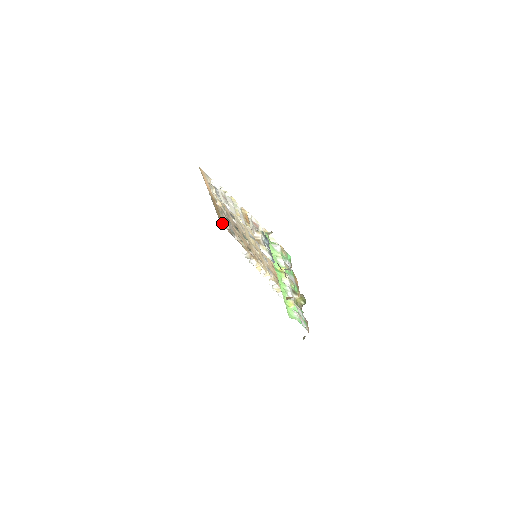
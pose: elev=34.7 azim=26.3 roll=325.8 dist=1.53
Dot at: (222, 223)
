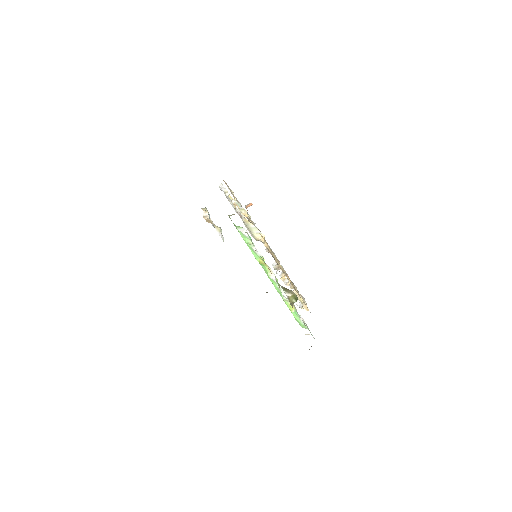
Dot at: occluded
